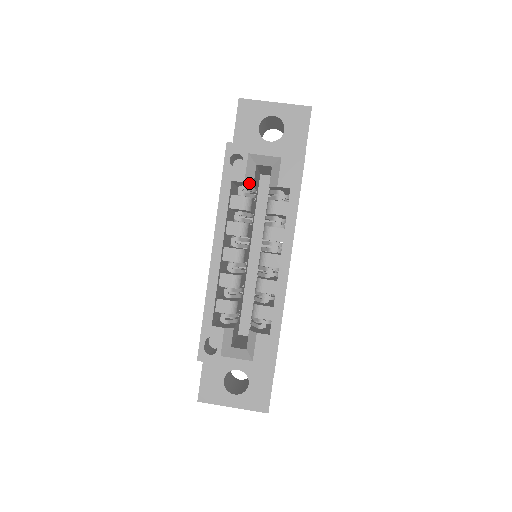
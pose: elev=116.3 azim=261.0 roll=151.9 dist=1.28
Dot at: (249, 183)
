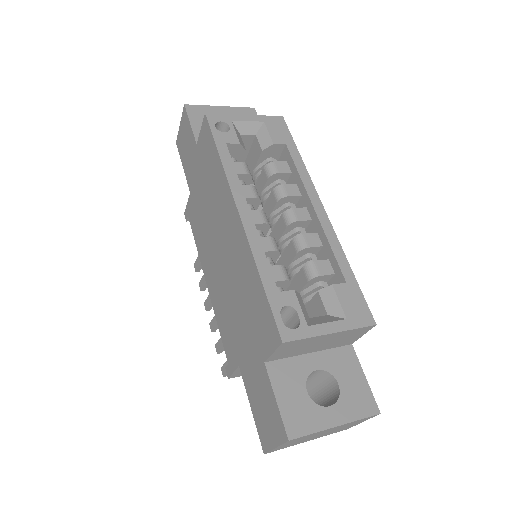
Dot at: (243, 147)
